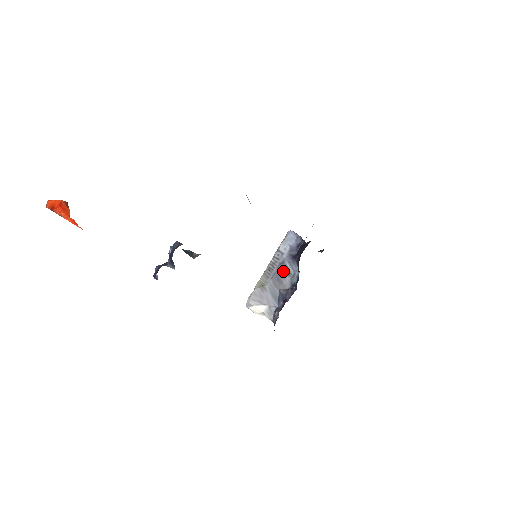
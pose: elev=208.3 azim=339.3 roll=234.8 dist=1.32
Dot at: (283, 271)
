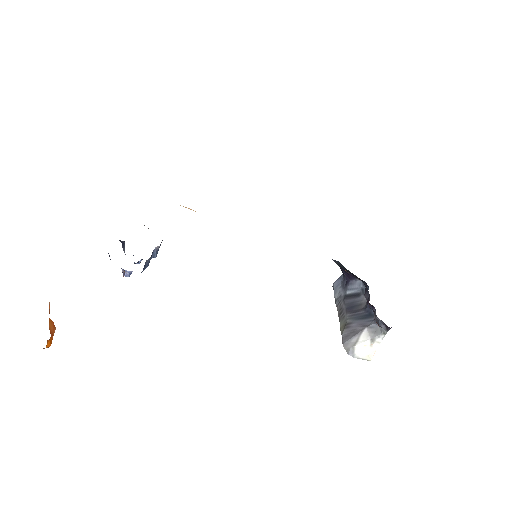
Dot at: (351, 300)
